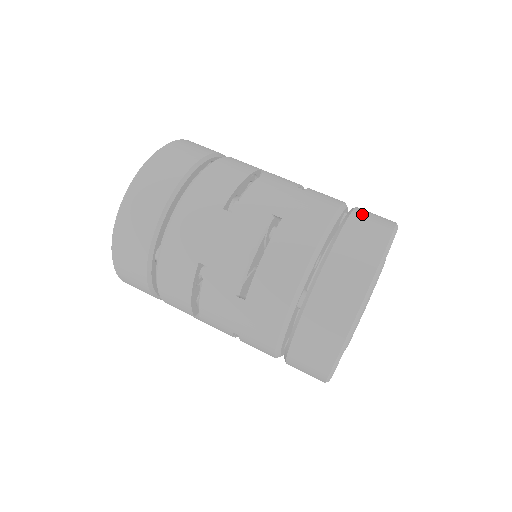
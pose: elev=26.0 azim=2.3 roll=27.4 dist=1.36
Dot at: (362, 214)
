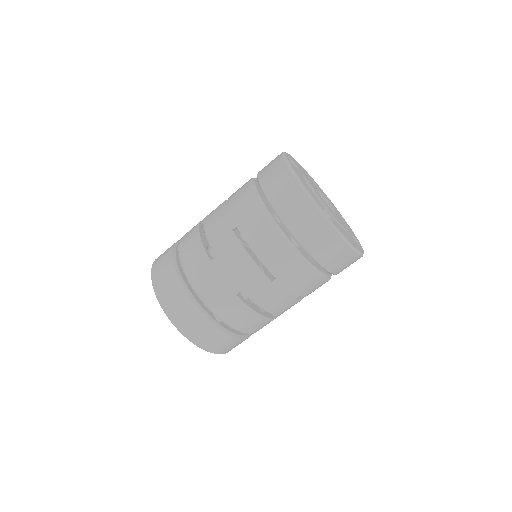
Dot at: (263, 173)
